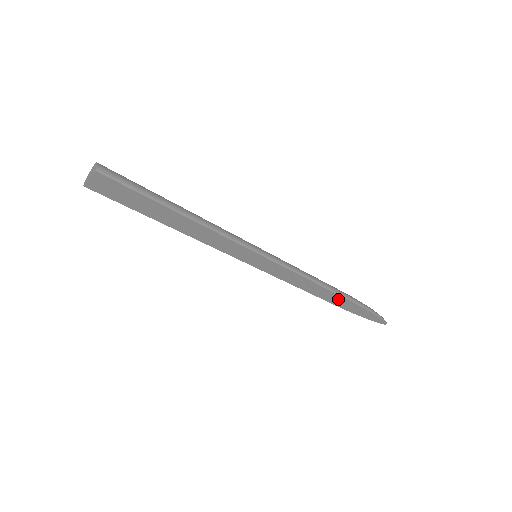
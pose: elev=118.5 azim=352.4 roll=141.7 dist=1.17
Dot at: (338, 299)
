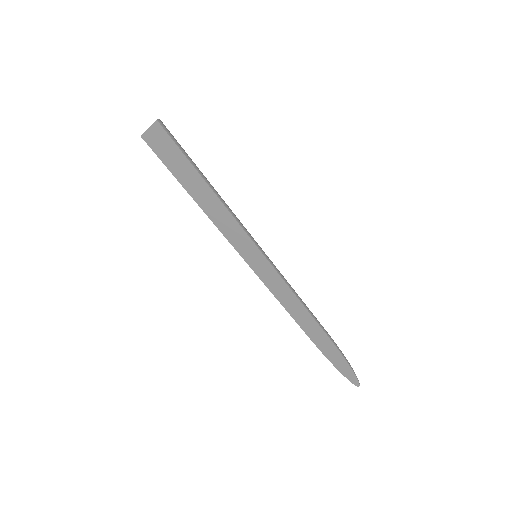
Dot at: (318, 334)
